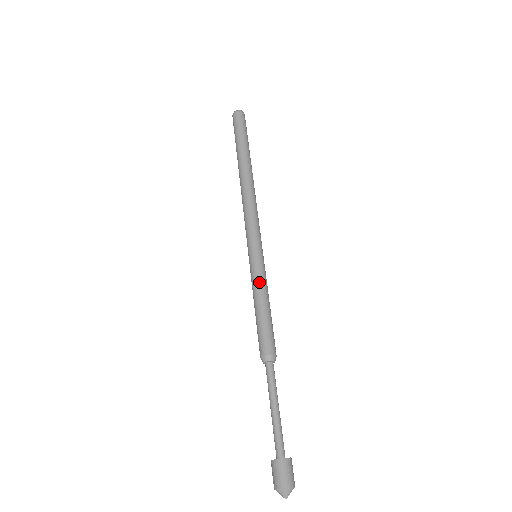
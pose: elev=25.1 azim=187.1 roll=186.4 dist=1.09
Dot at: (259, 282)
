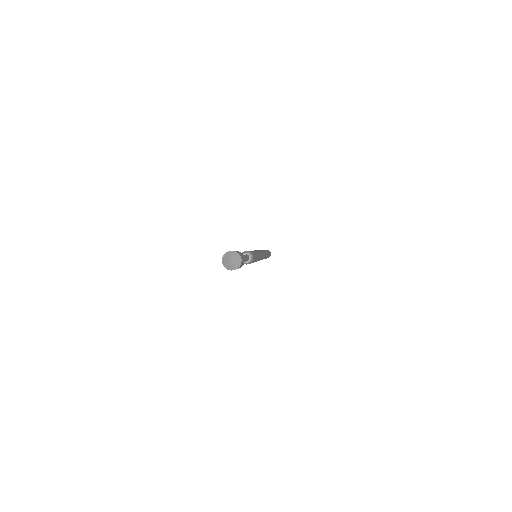
Dot at: (258, 252)
